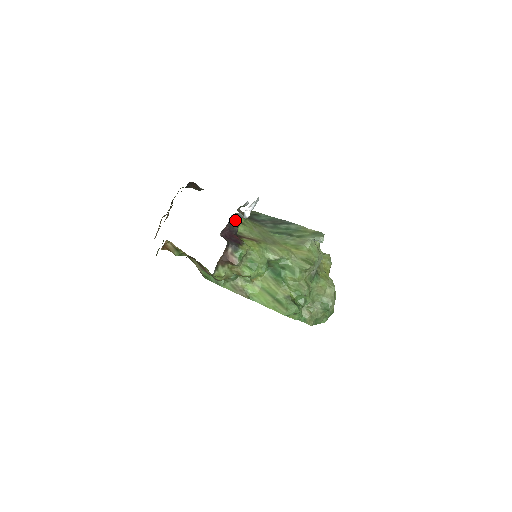
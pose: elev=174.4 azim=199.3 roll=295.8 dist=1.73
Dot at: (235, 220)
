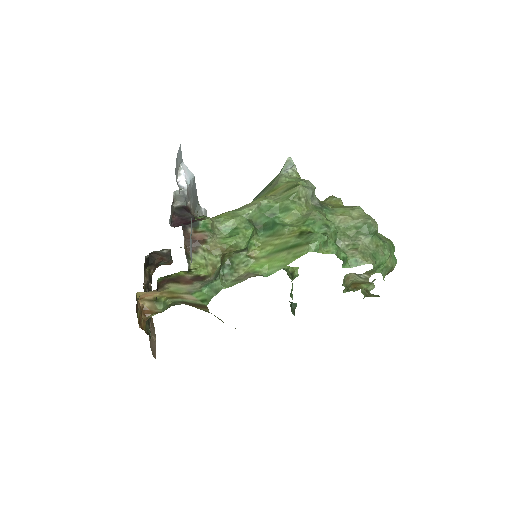
Dot at: (183, 209)
